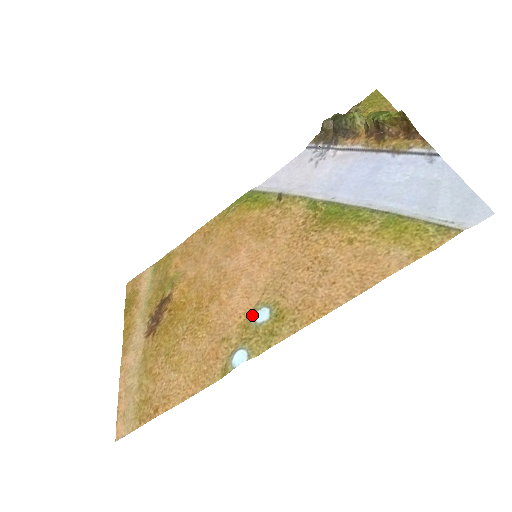
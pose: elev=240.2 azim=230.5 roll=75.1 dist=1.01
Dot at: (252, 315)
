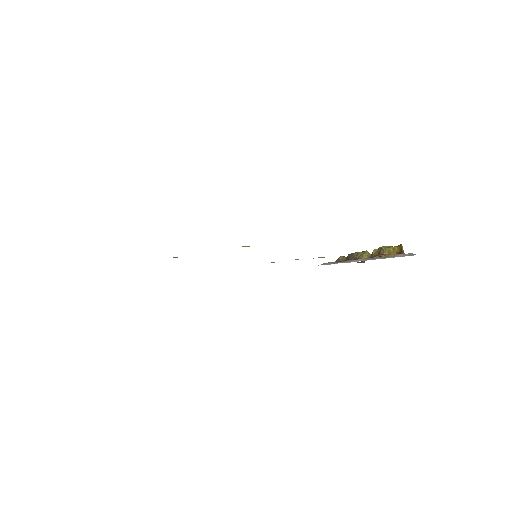
Dot at: occluded
